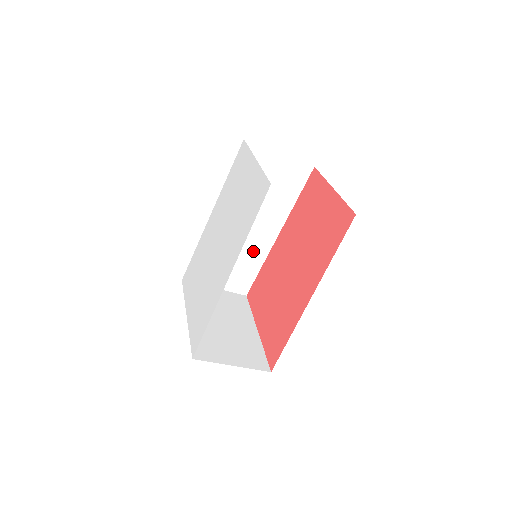
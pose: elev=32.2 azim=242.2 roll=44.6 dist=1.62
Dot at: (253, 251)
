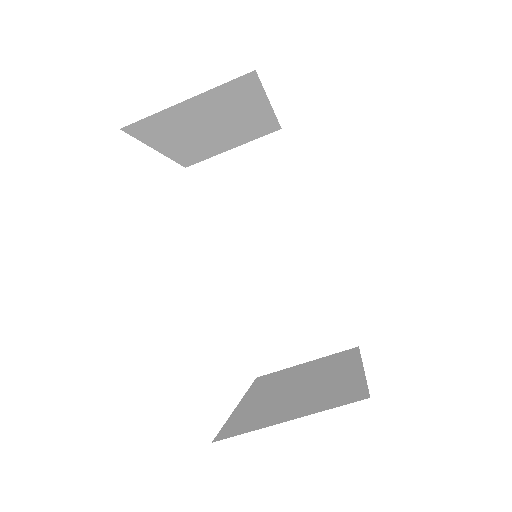
Dot at: (308, 278)
